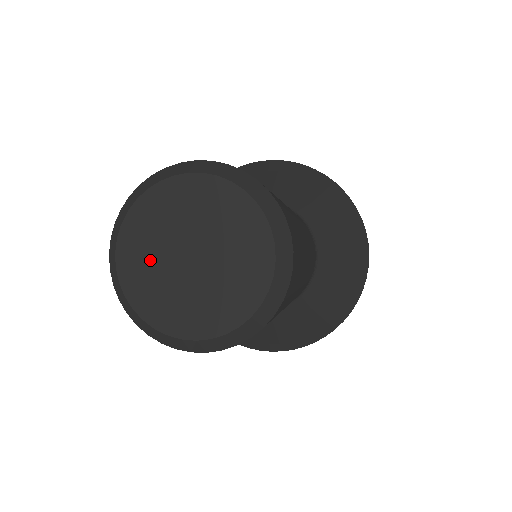
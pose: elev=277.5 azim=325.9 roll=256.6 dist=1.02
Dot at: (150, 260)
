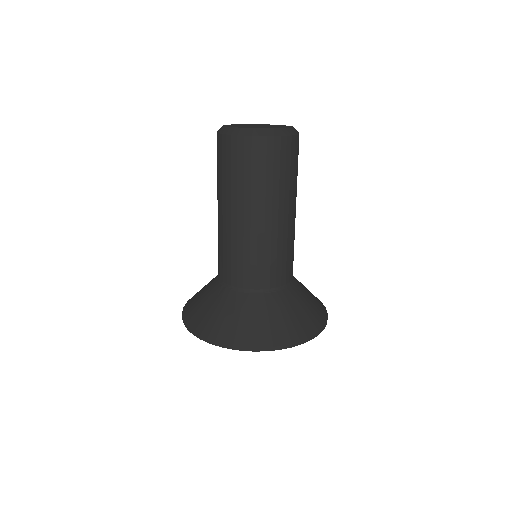
Dot at: occluded
